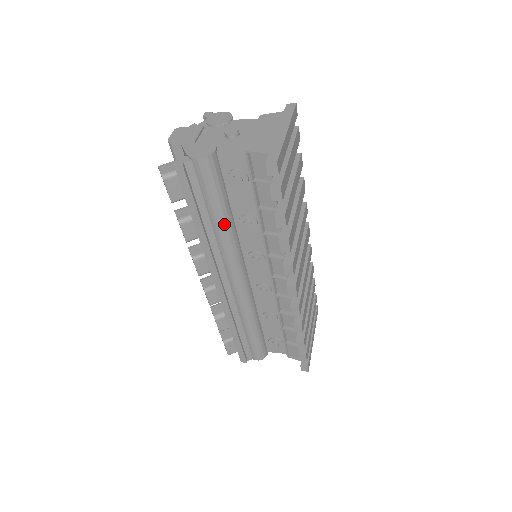
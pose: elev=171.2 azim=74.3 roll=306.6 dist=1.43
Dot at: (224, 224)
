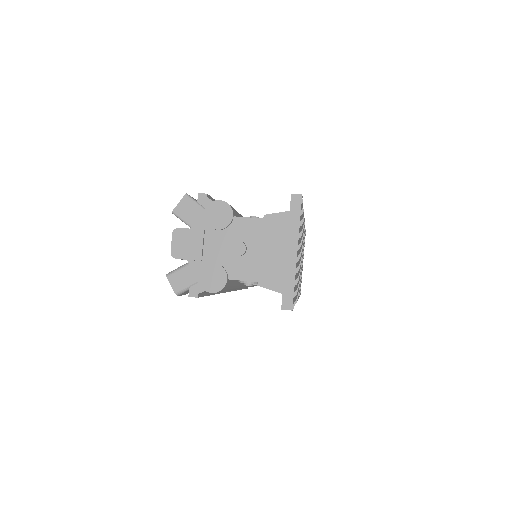
Dot at: occluded
